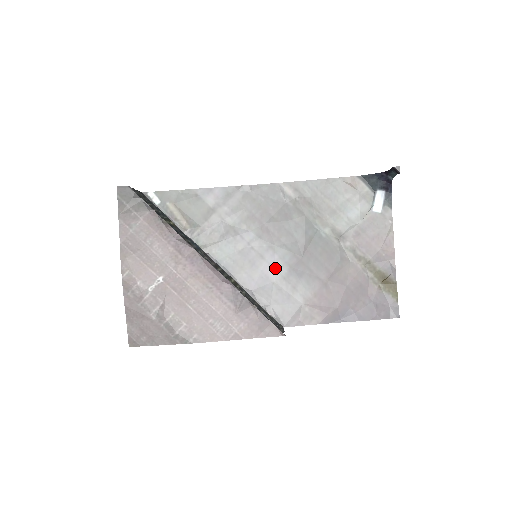
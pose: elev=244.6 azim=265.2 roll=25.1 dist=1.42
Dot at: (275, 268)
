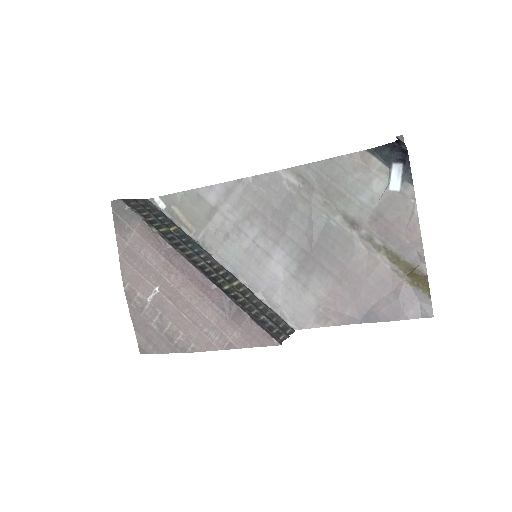
Dot at: (283, 266)
